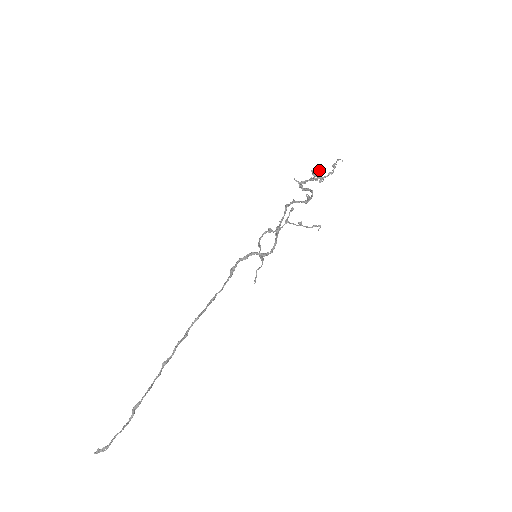
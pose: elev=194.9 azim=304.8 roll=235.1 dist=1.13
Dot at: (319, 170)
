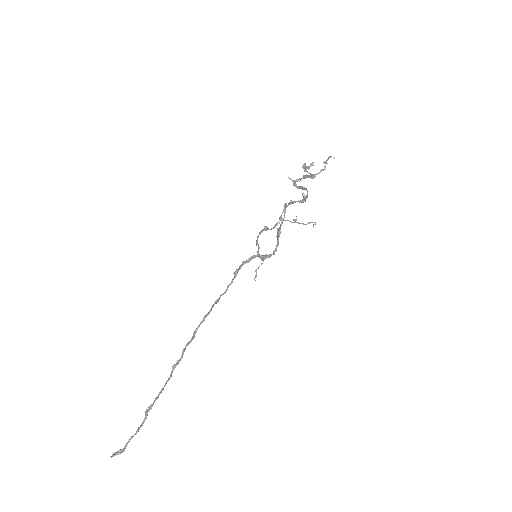
Dot at: (310, 166)
